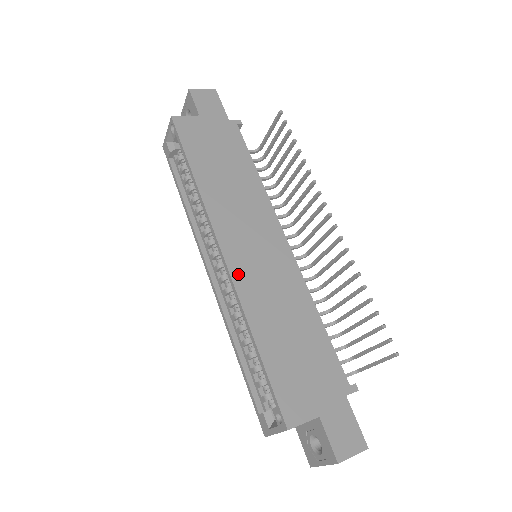
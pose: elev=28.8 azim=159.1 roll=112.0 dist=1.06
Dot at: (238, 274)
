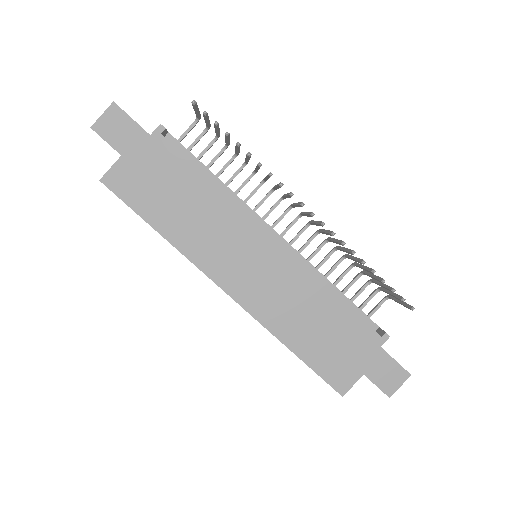
Dot at: (249, 303)
